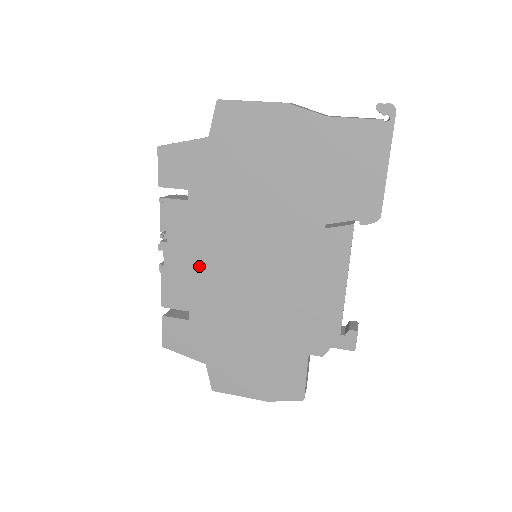
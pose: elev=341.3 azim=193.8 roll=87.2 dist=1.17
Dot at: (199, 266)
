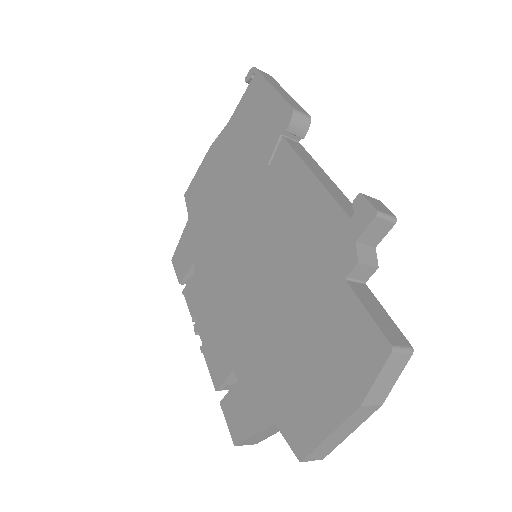
Dot at: (221, 312)
